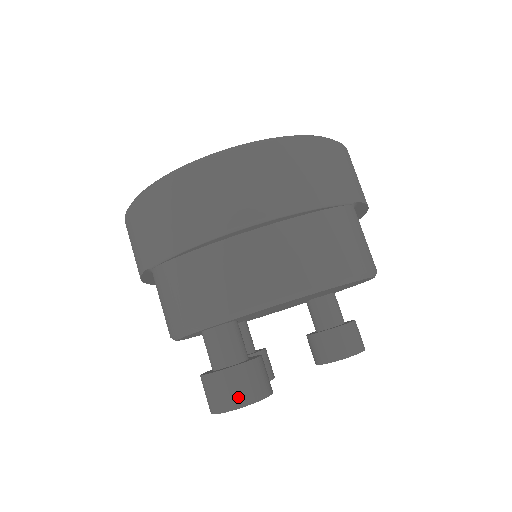
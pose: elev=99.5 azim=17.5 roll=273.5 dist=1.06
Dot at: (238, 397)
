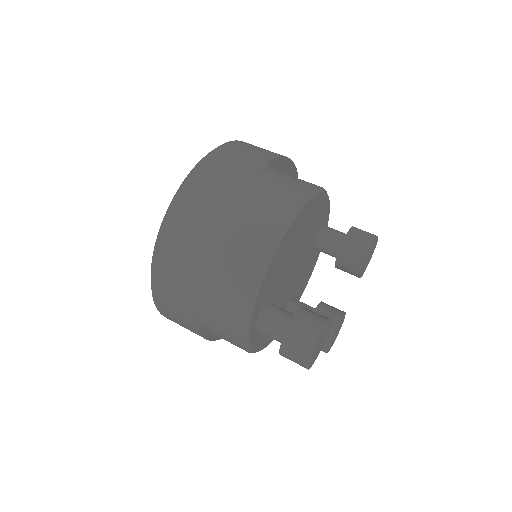
Dot at: (307, 343)
